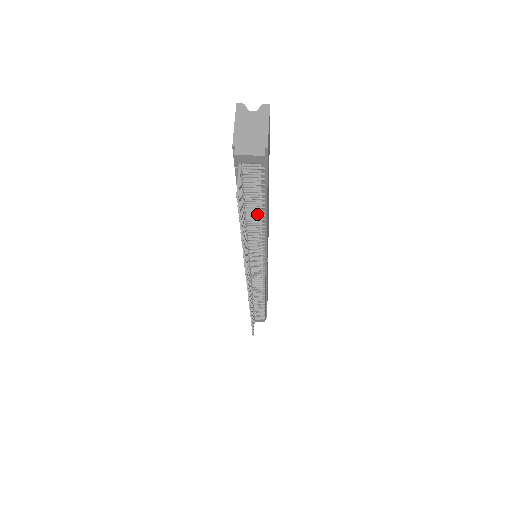
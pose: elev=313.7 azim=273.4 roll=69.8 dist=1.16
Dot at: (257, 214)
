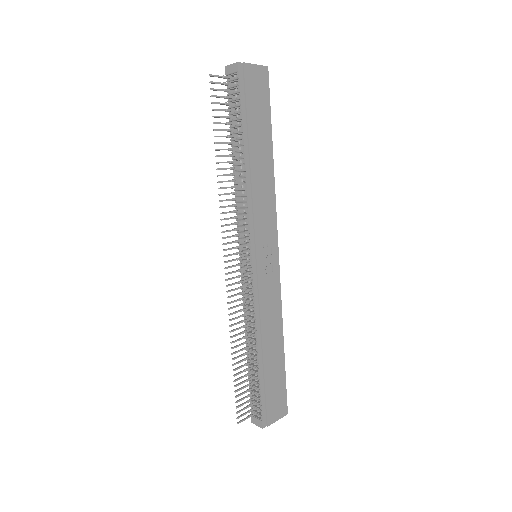
Dot at: (240, 144)
